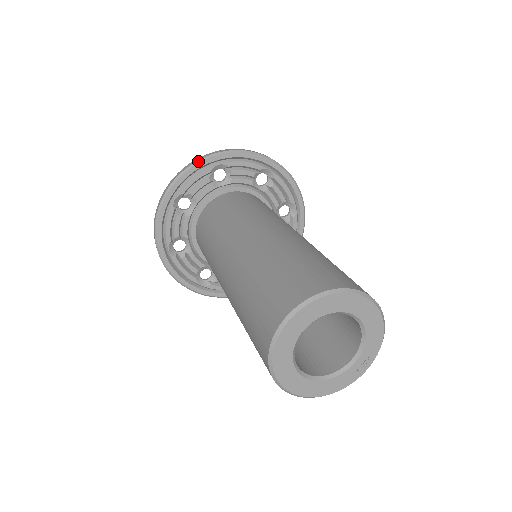
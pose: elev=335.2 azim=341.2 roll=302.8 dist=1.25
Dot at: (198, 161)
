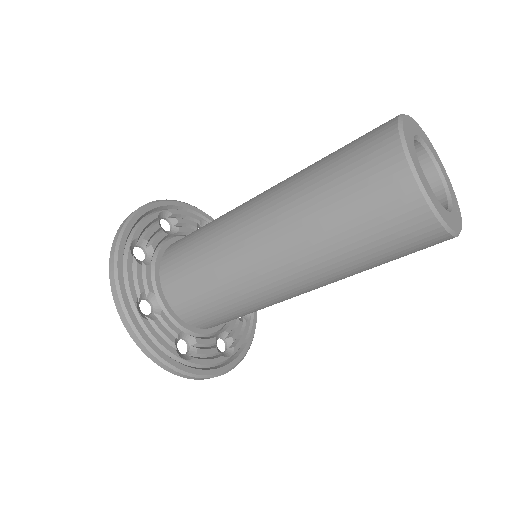
Dot at: (143, 206)
